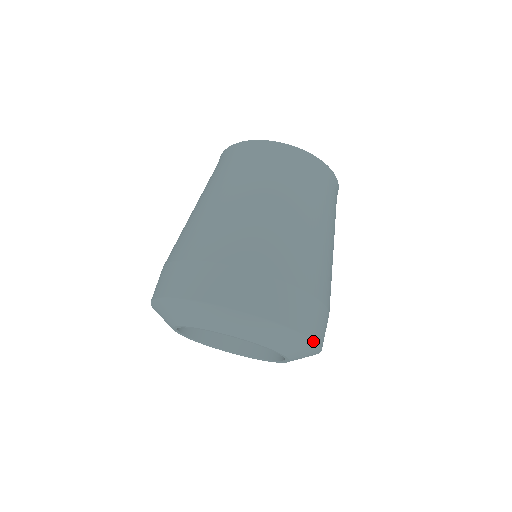
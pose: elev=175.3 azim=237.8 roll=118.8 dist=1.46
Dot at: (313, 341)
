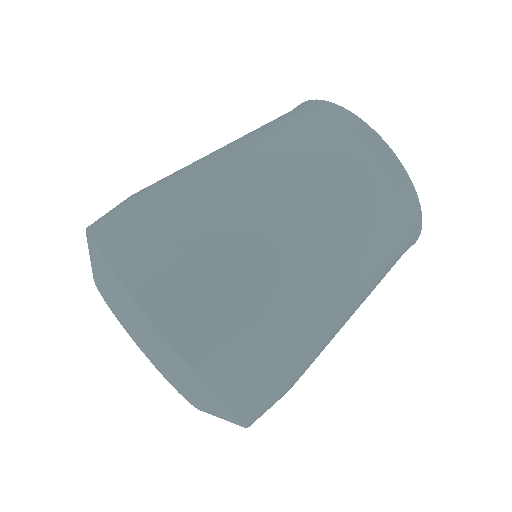
Dot at: (183, 360)
